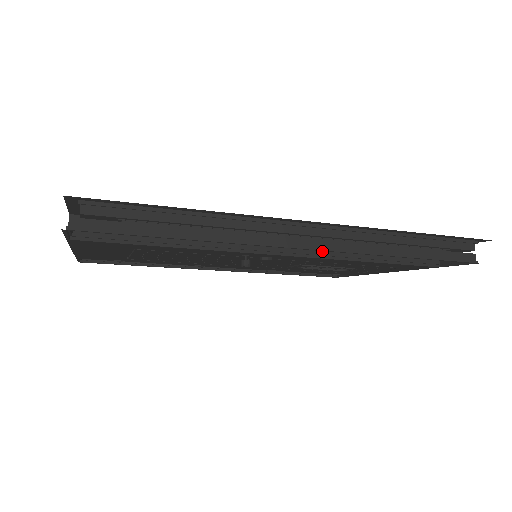
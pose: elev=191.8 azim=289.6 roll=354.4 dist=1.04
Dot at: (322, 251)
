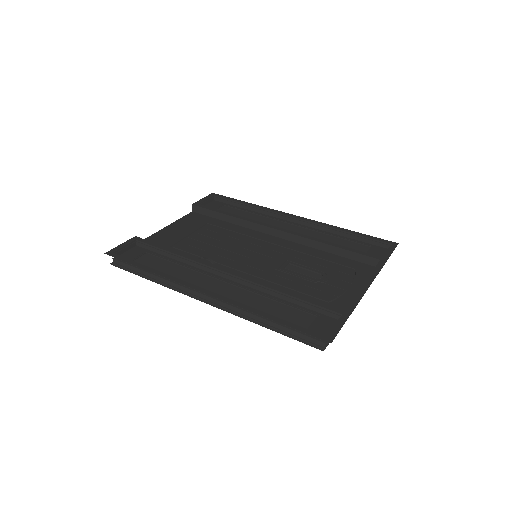
Dot at: (248, 289)
